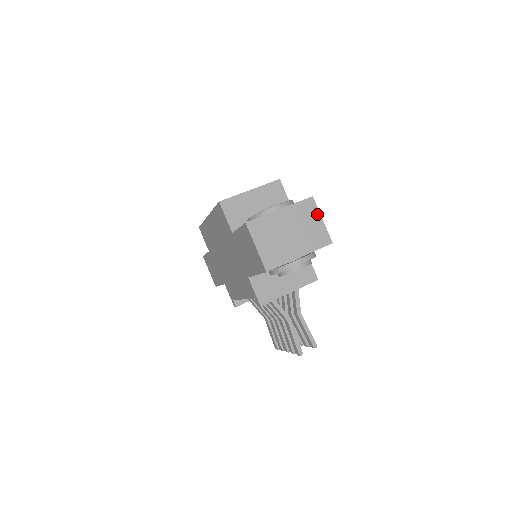
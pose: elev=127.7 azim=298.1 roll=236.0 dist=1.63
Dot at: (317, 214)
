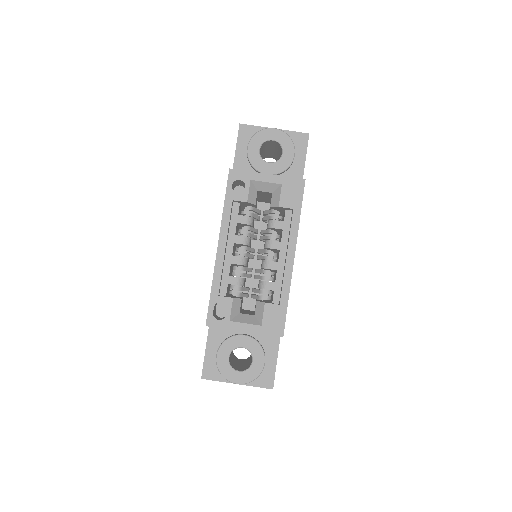
Dot at: occluded
